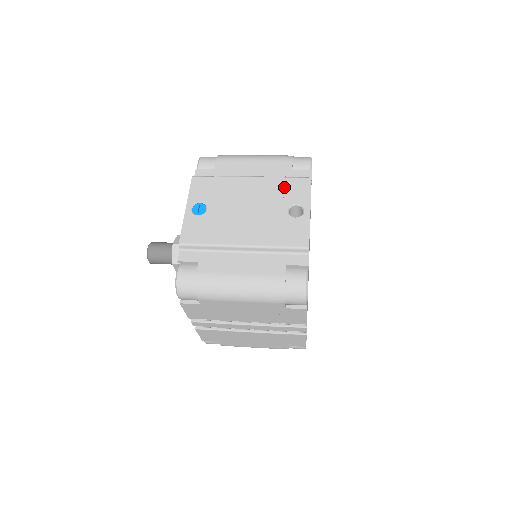
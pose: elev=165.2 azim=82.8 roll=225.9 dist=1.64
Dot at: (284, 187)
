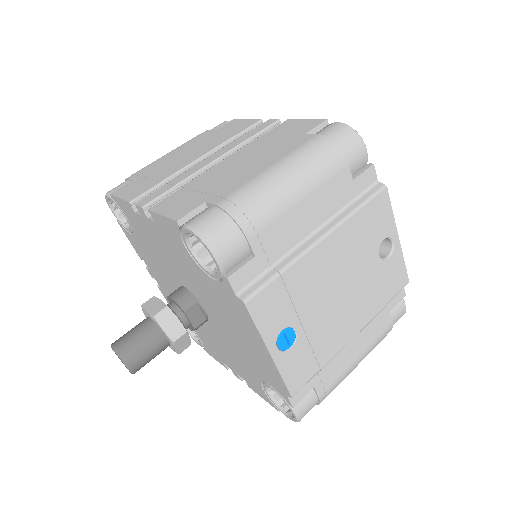
Dot at: (365, 225)
